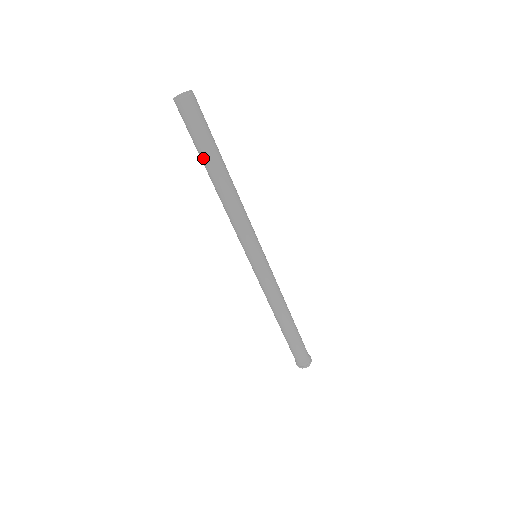
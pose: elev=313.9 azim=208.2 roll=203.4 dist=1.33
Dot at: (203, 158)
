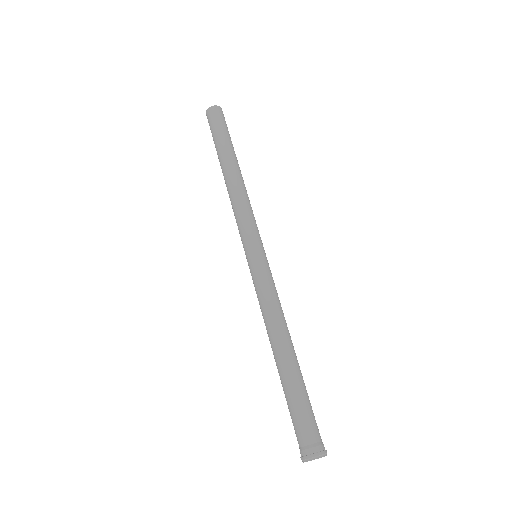
Dot at: (217, 152)
